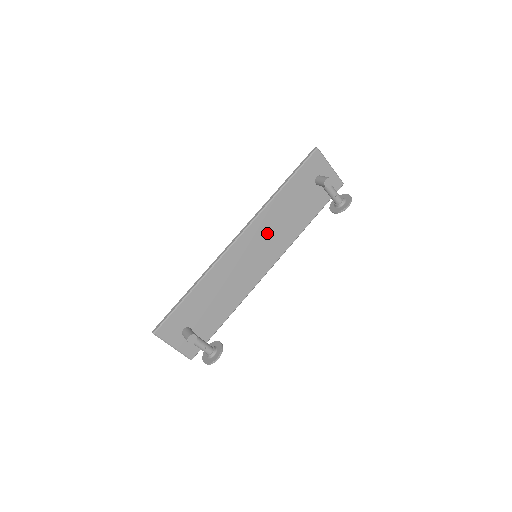
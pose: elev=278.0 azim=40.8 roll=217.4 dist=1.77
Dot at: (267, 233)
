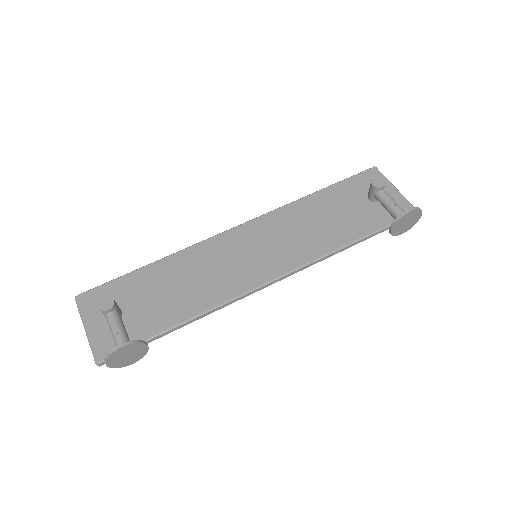
Dot at: (281, 233)
